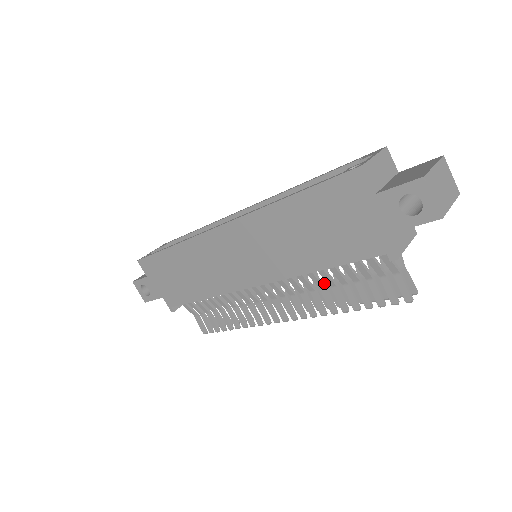
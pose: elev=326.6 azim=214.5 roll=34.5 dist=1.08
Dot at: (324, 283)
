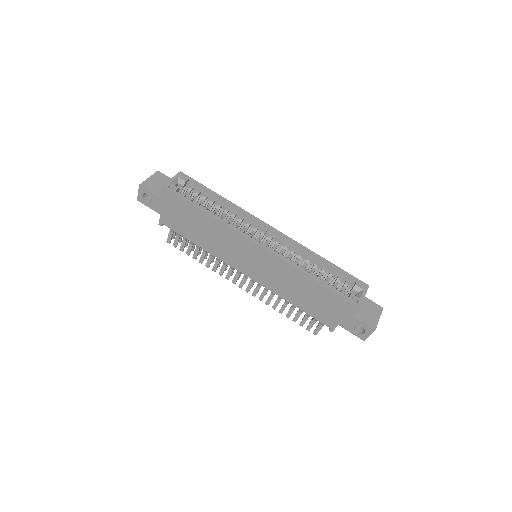
Dot at: occluded
